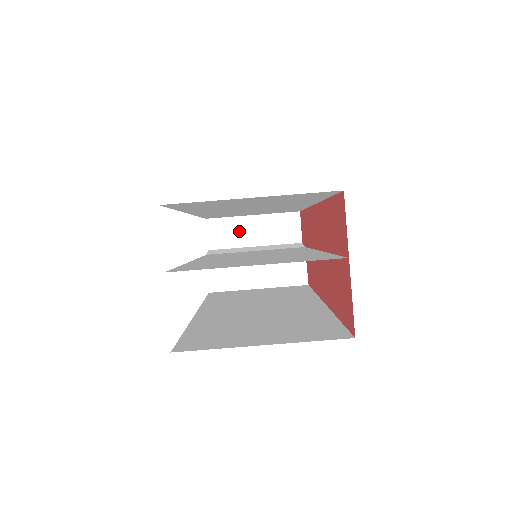
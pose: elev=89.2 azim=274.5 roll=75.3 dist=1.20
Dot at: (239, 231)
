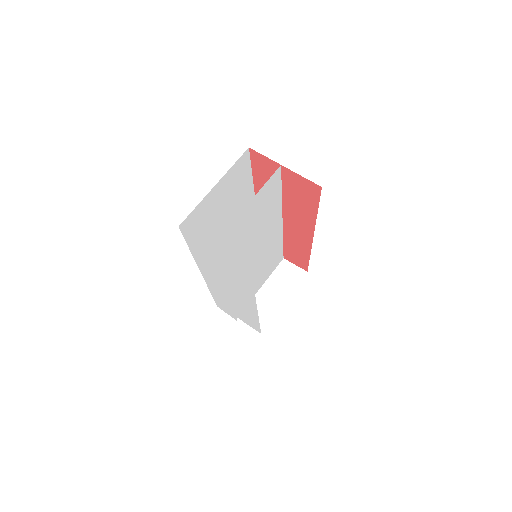
Dot at: occluded
